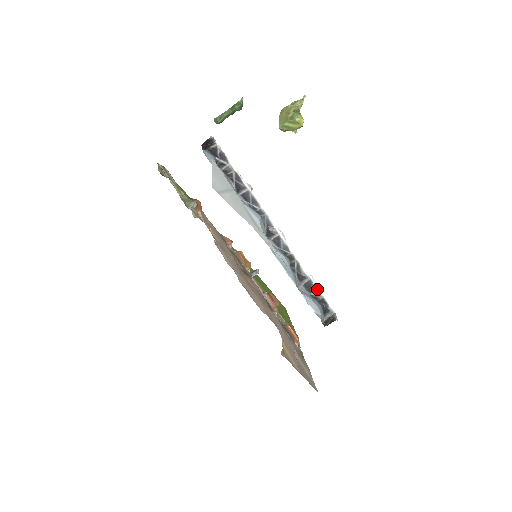
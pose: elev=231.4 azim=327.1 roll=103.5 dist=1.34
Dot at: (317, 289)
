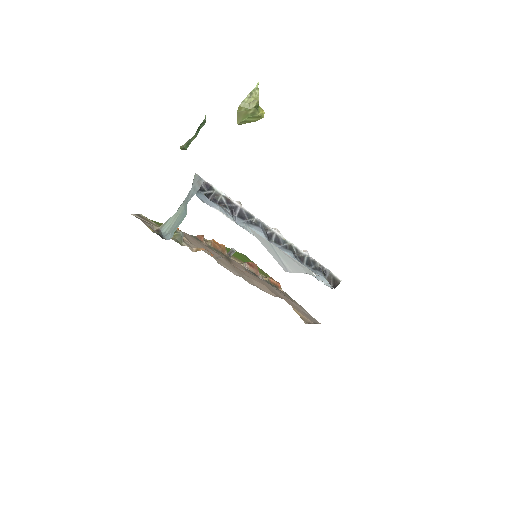
Dot at: (314, 260)
